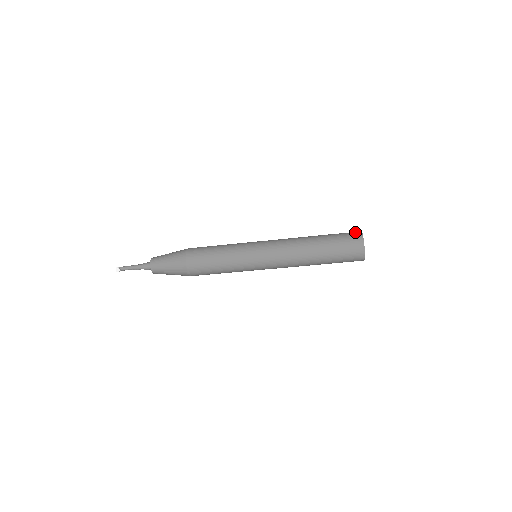
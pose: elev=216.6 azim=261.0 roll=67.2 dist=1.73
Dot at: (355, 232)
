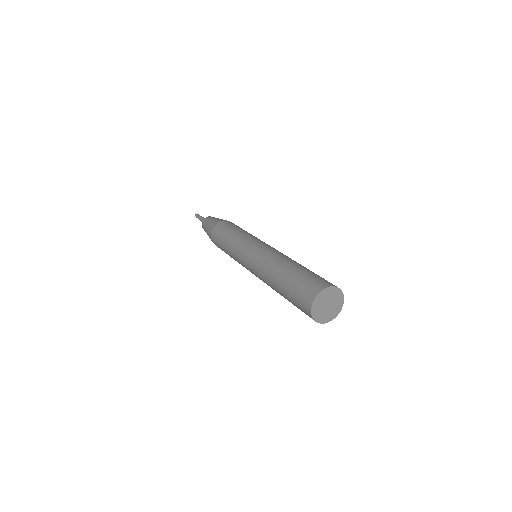
Dot at: (320, 284)
